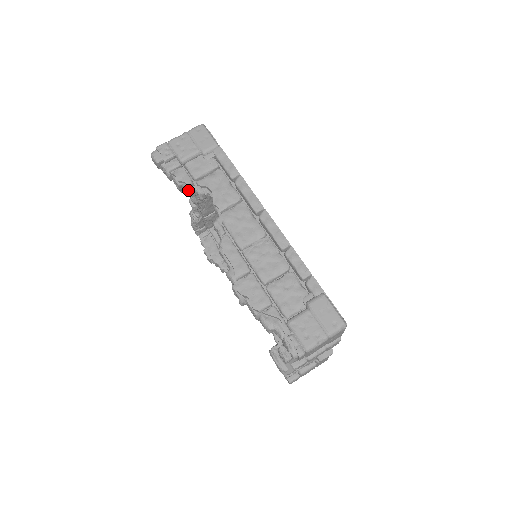
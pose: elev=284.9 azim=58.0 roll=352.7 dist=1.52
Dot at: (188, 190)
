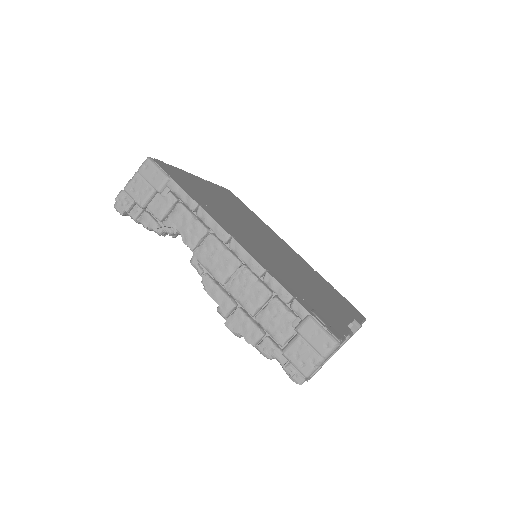
Dot at: (158, 234)
